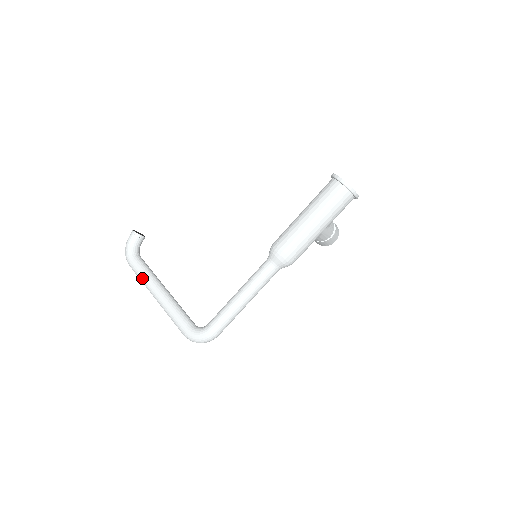
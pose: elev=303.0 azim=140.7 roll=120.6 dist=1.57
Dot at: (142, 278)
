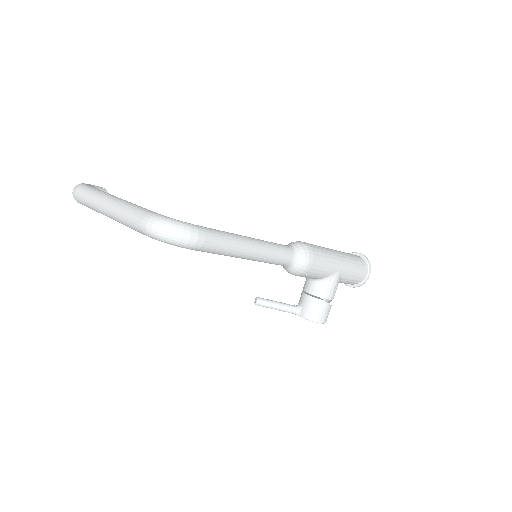
Dot at: (98, 190)
